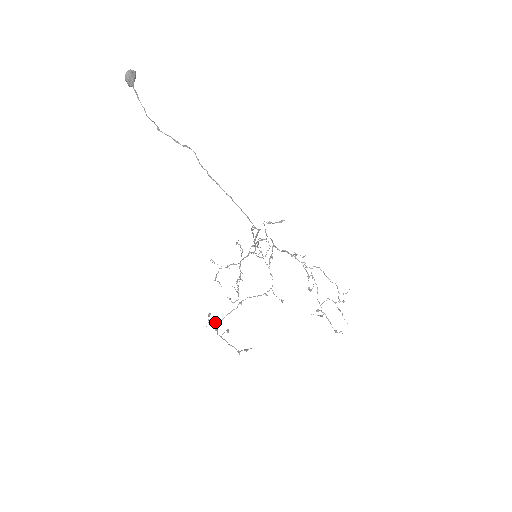
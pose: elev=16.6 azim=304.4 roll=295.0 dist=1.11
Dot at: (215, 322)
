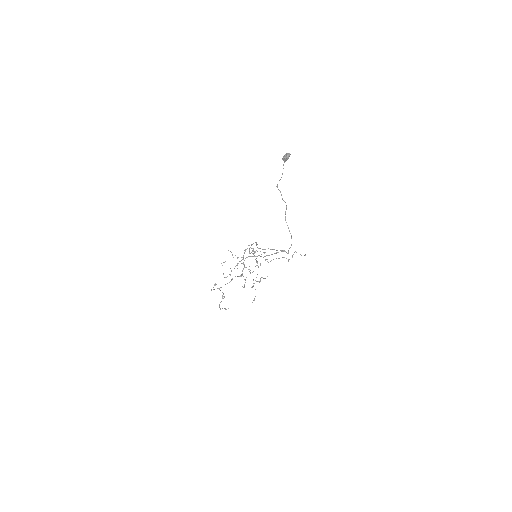
Dot at: occluded
